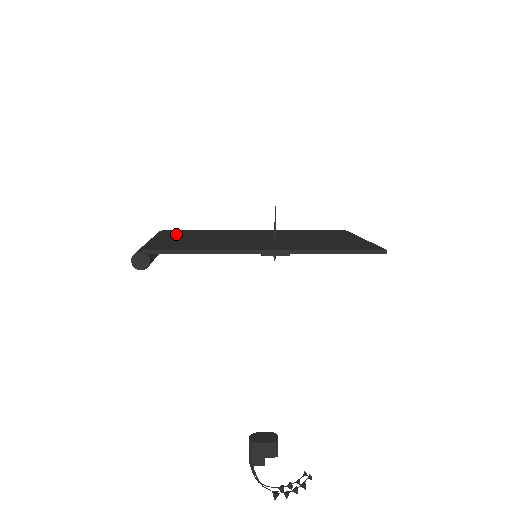
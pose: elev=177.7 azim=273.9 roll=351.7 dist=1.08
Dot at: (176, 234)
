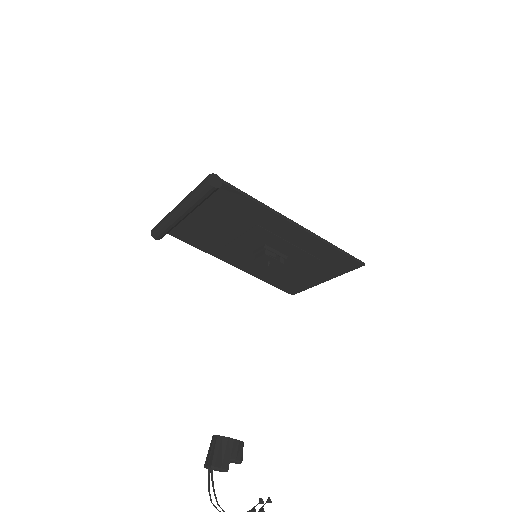
Dot at: (188, 221)
